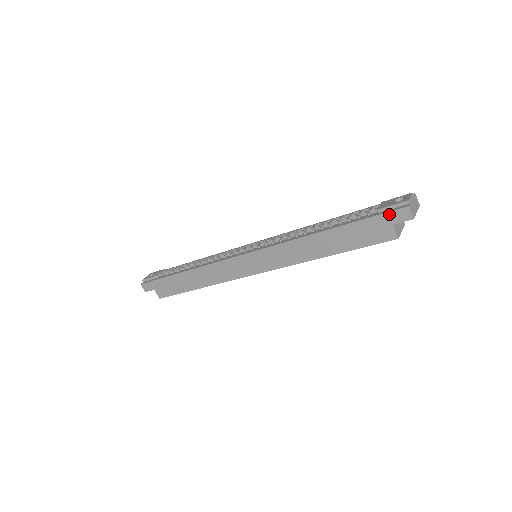
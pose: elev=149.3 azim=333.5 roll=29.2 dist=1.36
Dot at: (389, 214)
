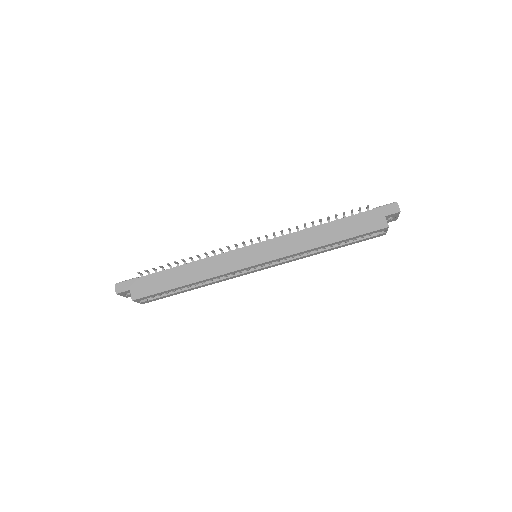
Dot at: (383, 208)
